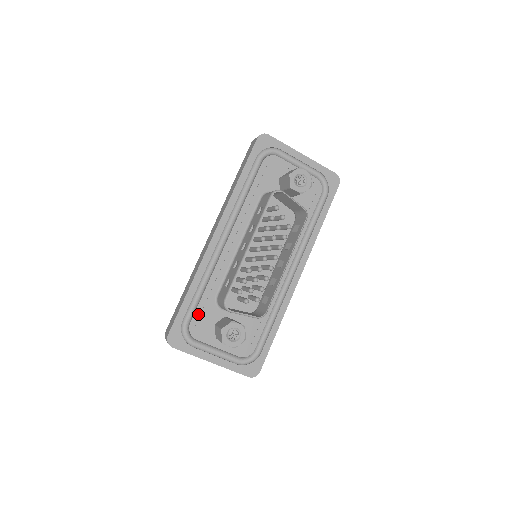
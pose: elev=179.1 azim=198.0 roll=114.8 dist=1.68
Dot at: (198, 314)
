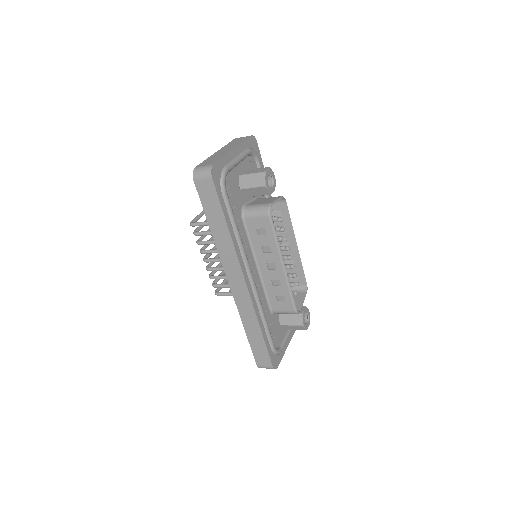
Dot at: (272, 334)
